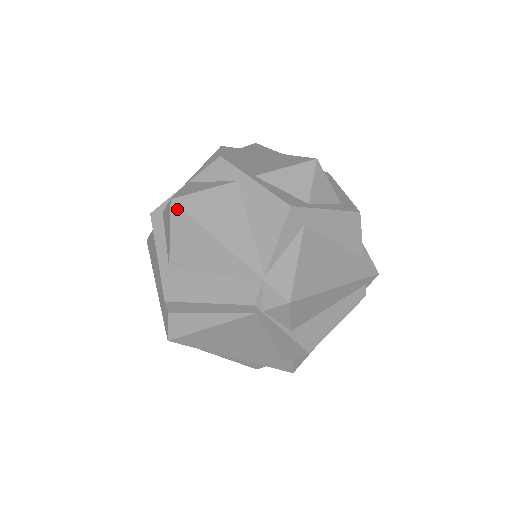
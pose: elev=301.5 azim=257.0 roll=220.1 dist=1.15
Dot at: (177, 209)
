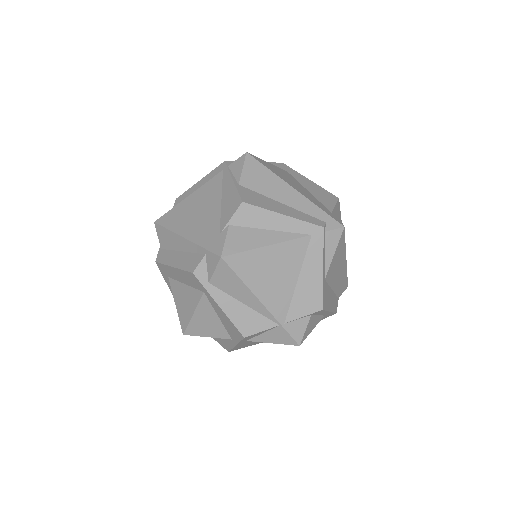
Dot at: occluded
